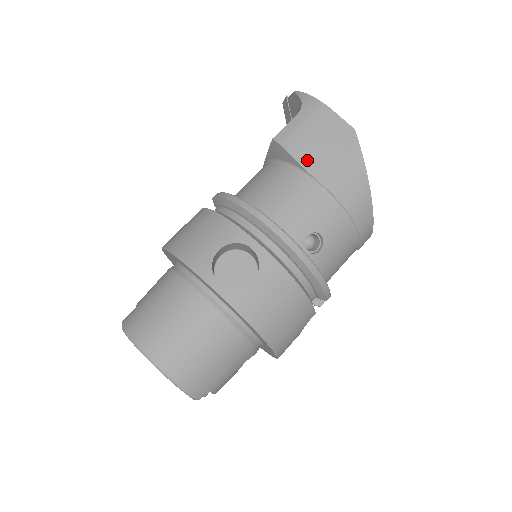
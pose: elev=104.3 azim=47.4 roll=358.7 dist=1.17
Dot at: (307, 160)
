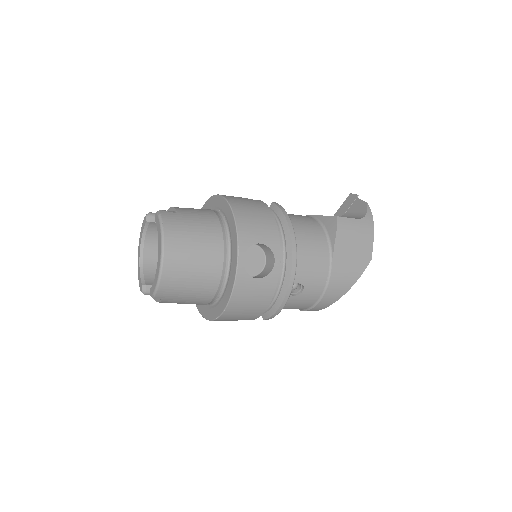
Dot at: (339, 248)
